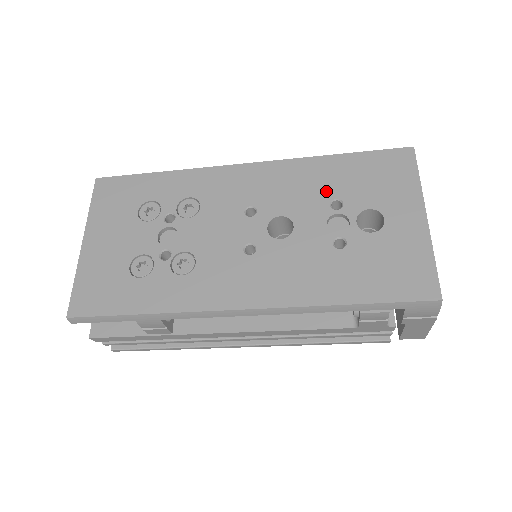
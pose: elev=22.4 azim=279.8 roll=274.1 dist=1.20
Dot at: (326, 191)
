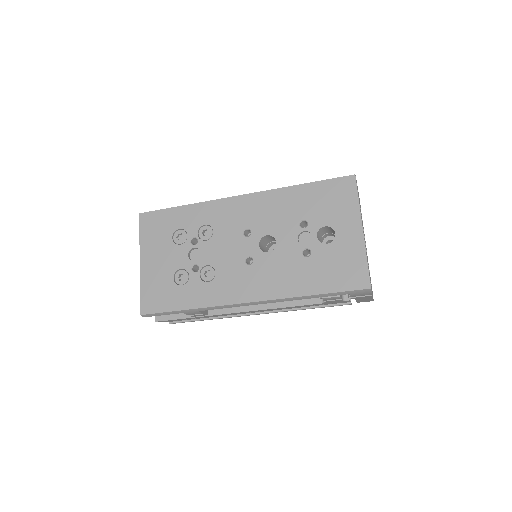
Dot at: (296, 214)
